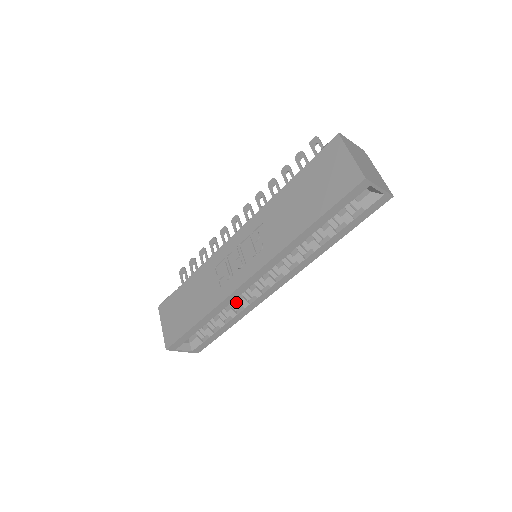
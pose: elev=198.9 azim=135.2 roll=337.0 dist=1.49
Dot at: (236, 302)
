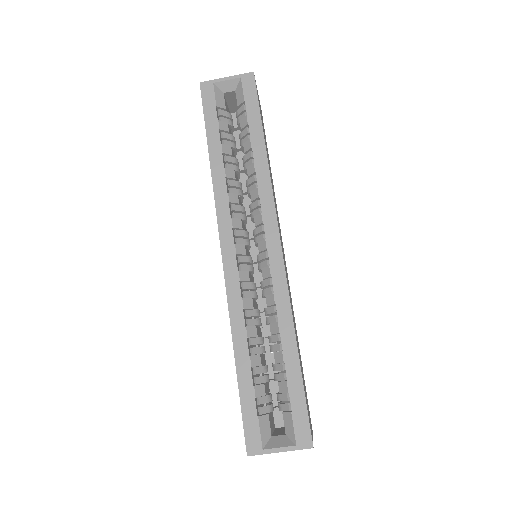
Dot at: (268, 312)
